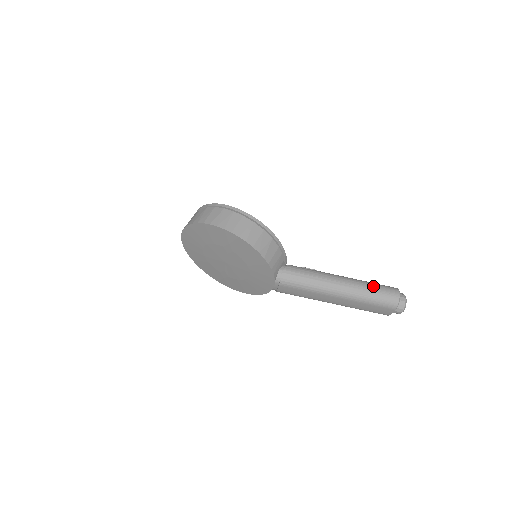
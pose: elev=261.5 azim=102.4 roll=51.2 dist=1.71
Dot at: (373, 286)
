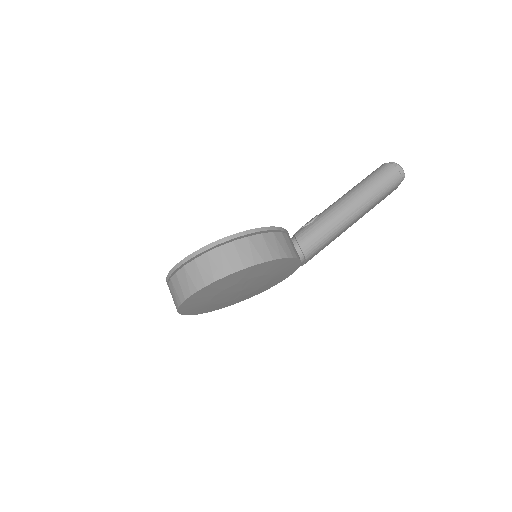
Dot at: (372, 182)
